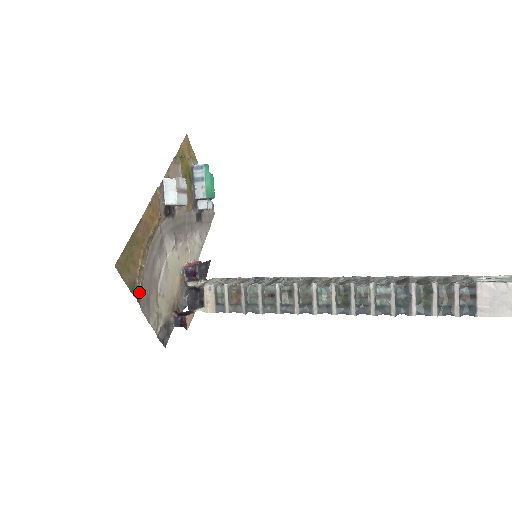
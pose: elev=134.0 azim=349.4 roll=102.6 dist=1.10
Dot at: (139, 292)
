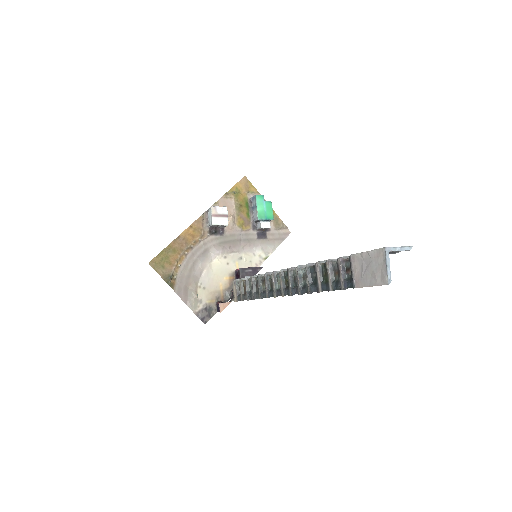
Dot at: (174, 282)
